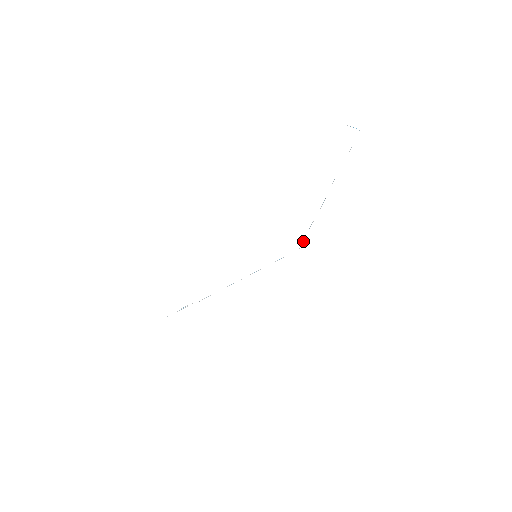
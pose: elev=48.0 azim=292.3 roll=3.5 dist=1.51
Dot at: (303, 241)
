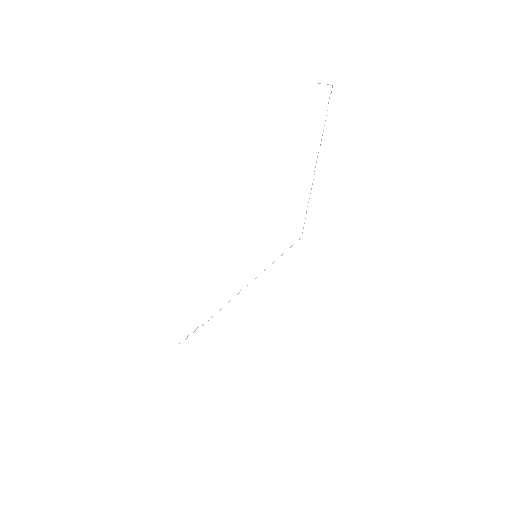
Dot at: (303, 228)
